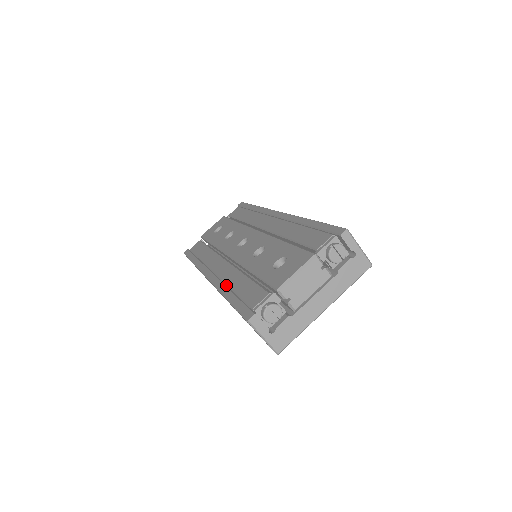
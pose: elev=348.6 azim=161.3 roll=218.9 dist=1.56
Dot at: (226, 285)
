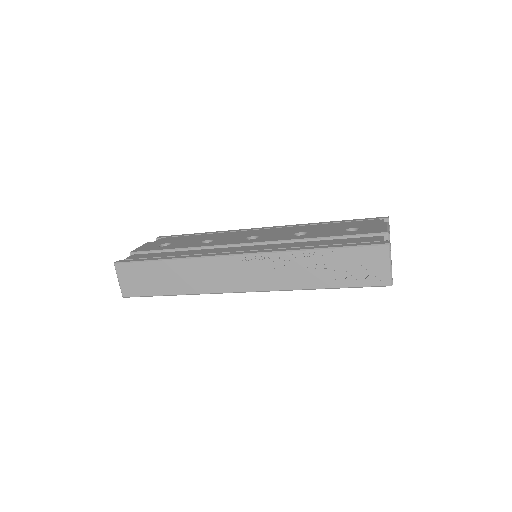
Dot at: (295, 248)
